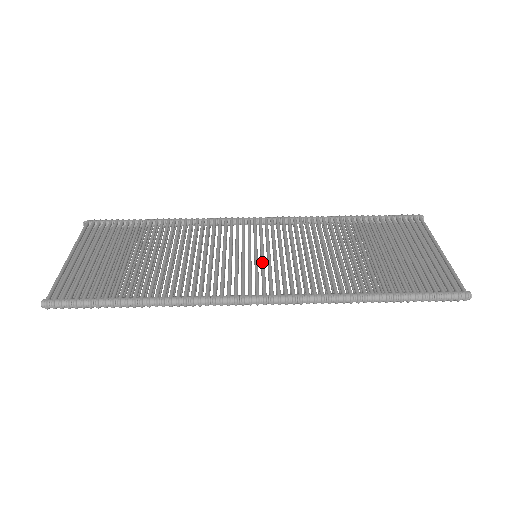
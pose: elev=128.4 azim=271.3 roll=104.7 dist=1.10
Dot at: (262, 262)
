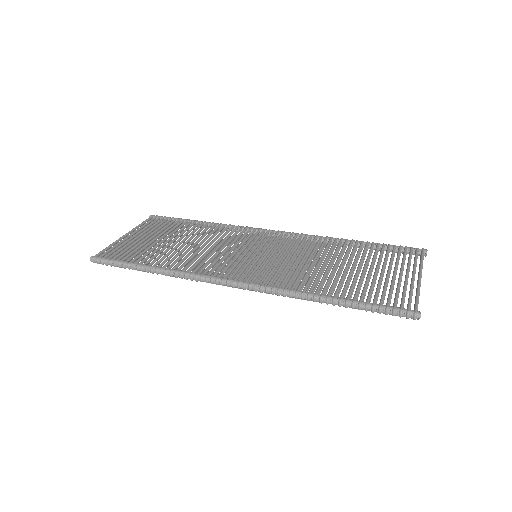
Dot at: (255, 259)
